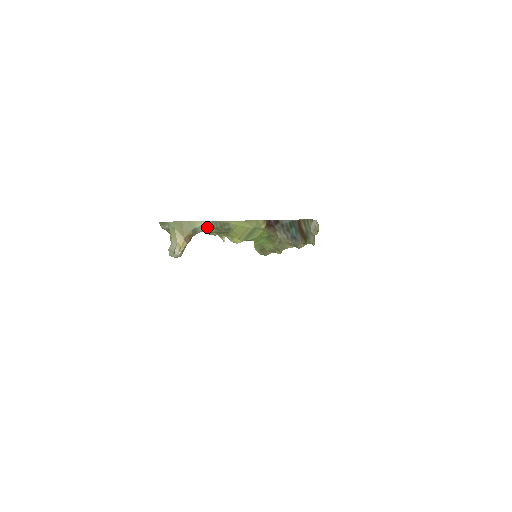
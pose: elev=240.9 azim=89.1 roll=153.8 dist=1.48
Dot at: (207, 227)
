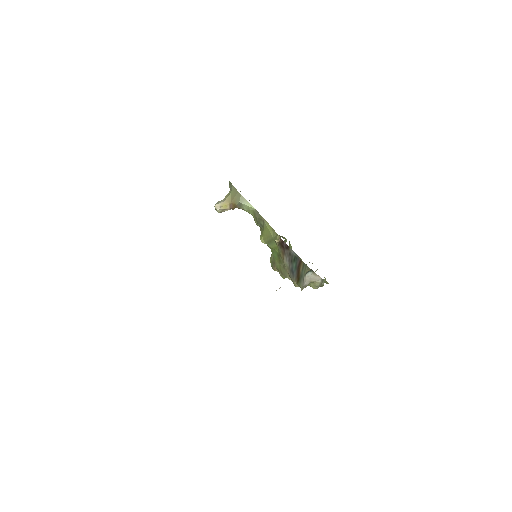
Dot at: (251, 211)
